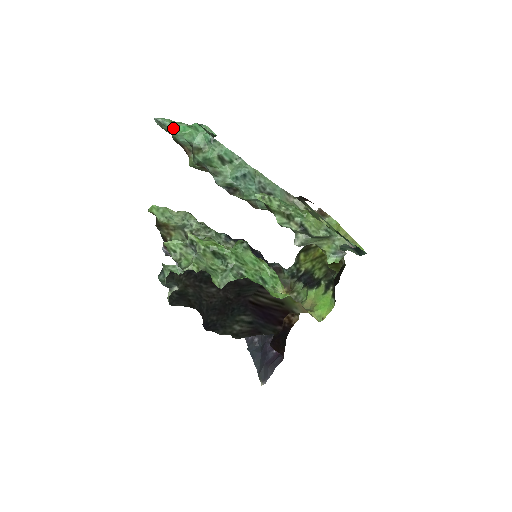
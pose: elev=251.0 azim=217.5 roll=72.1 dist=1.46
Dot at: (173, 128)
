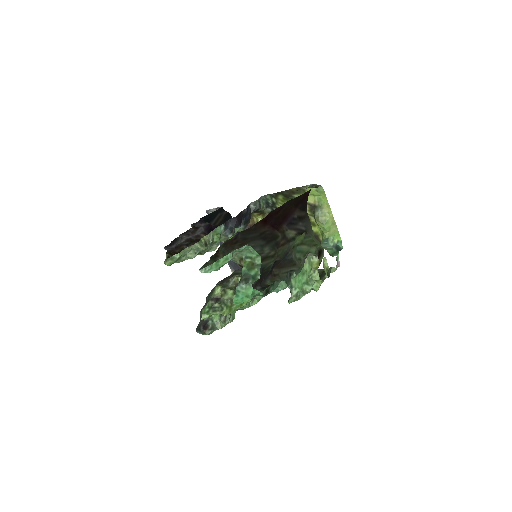
Dot at: occluded
